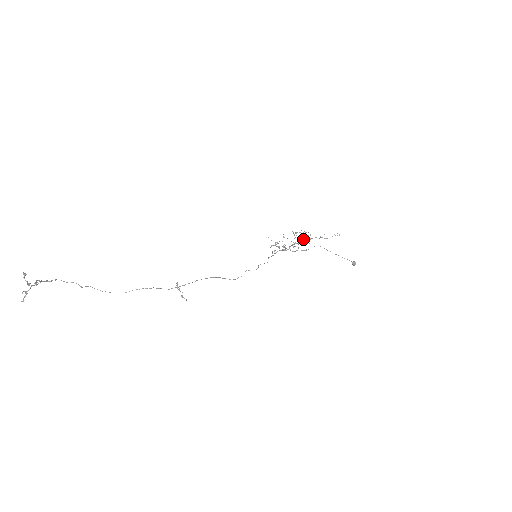
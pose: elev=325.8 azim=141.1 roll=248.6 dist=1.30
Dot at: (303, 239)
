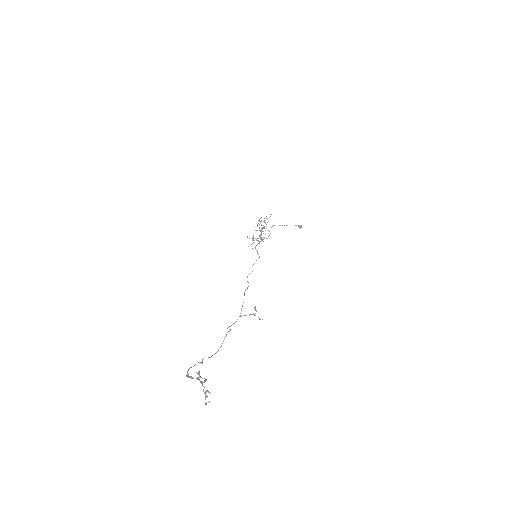
Dot at: occluded
